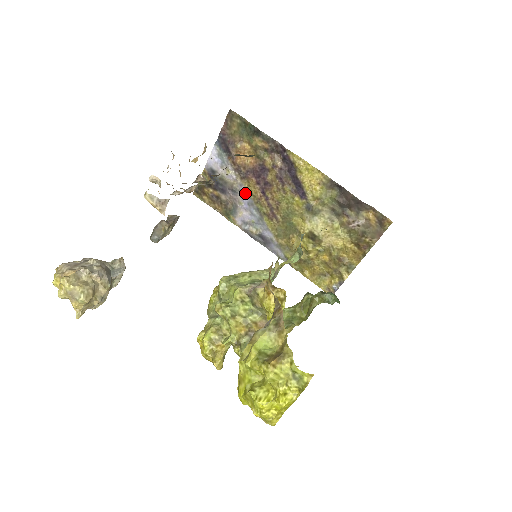
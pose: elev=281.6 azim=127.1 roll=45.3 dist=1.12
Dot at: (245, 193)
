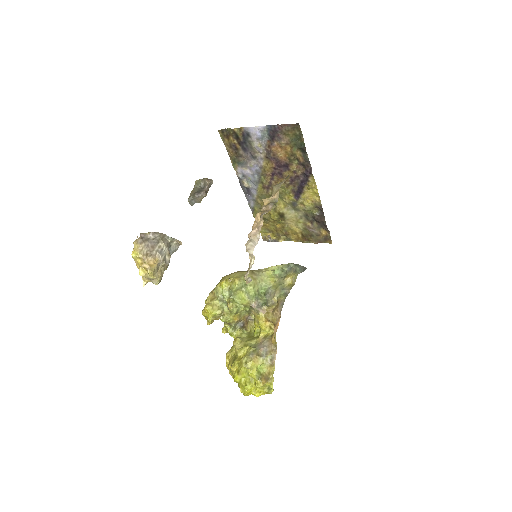
Dot at: (260, 164)
